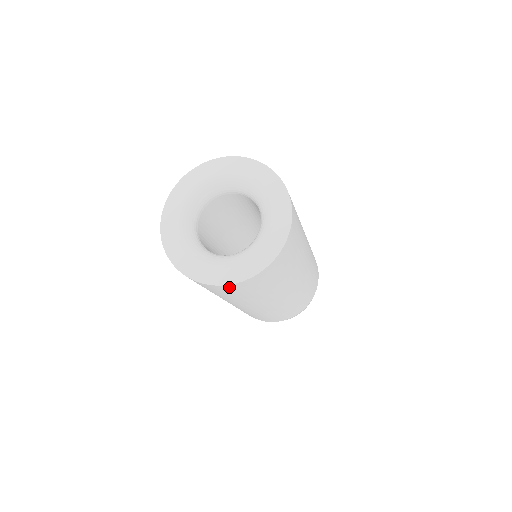
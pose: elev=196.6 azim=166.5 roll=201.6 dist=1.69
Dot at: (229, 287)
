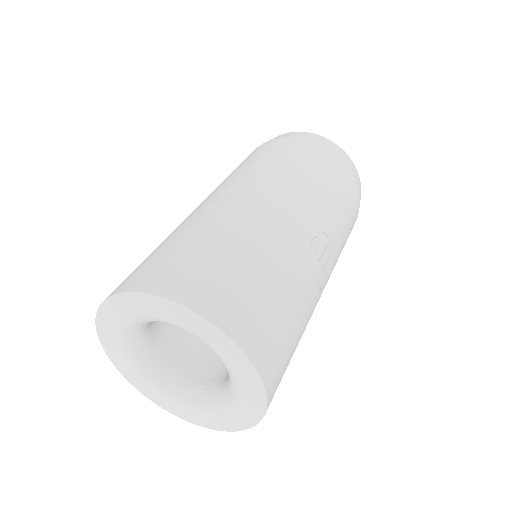
Dot at: occluded
